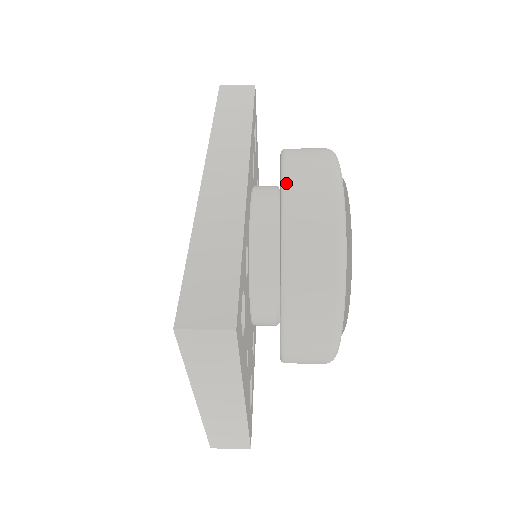
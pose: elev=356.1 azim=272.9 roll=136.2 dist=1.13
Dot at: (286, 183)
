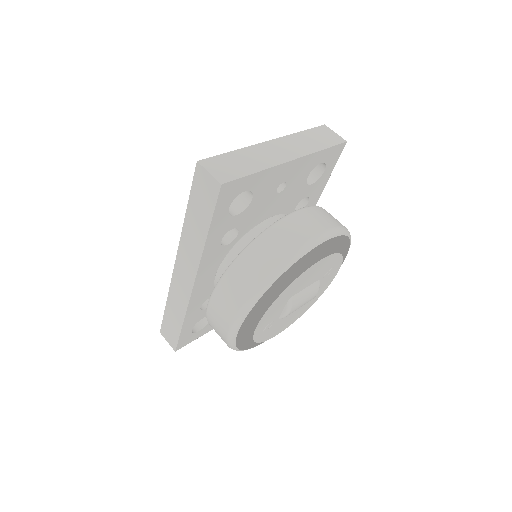
Dot at: (207, 311)
